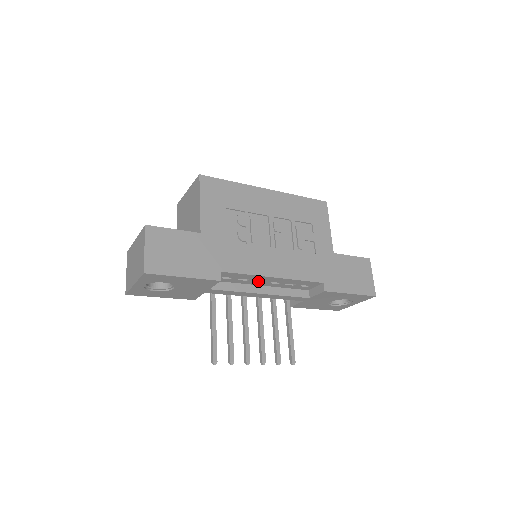
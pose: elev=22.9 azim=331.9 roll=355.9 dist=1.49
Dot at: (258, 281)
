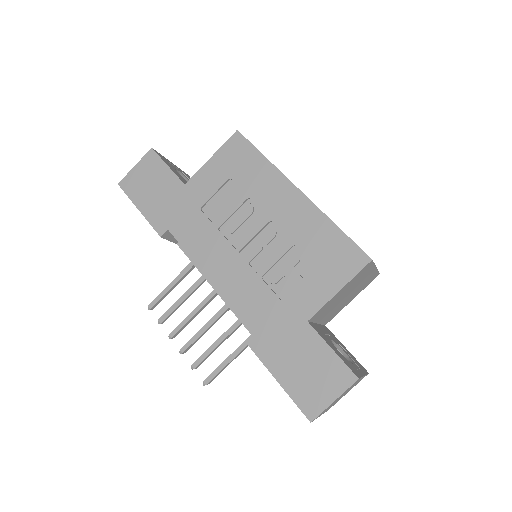
Dot at: occluded
